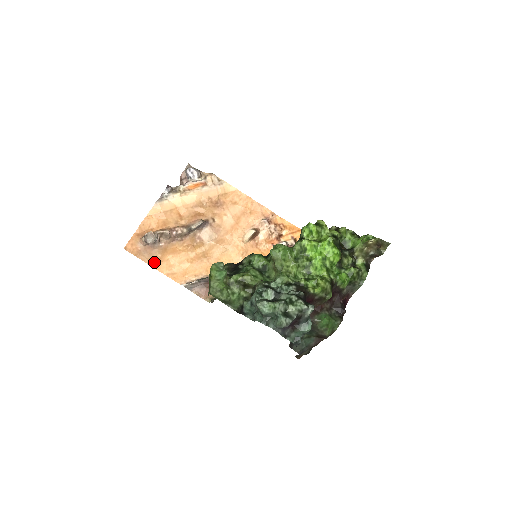
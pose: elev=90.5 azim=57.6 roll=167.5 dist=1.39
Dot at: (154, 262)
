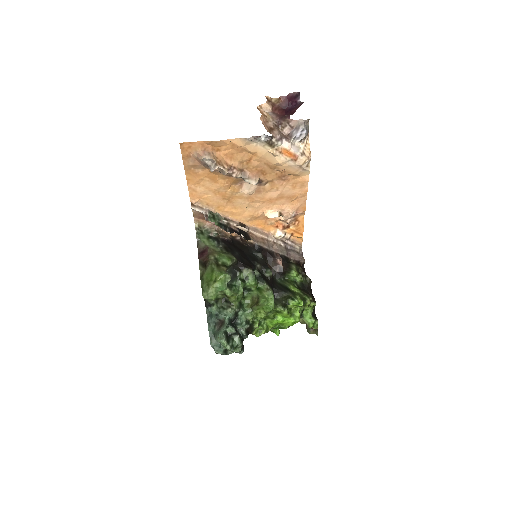
Dot at: (191, 172)
